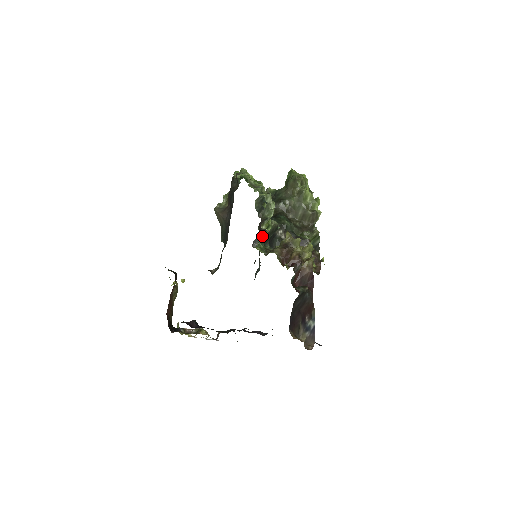
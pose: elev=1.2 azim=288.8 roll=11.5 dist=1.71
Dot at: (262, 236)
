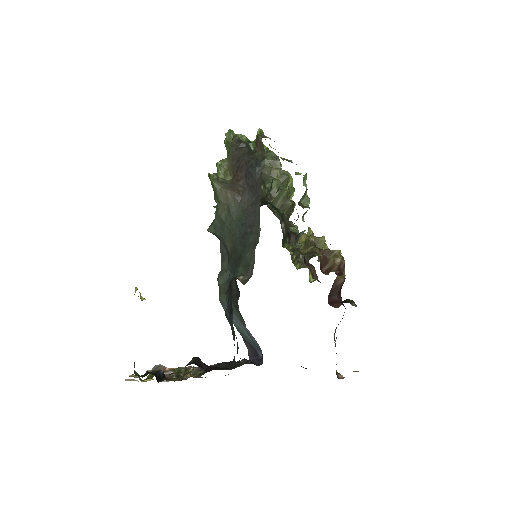
Dot at: (304, 231)
